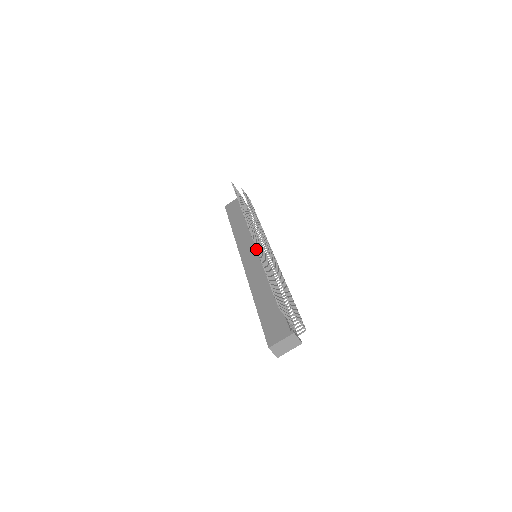
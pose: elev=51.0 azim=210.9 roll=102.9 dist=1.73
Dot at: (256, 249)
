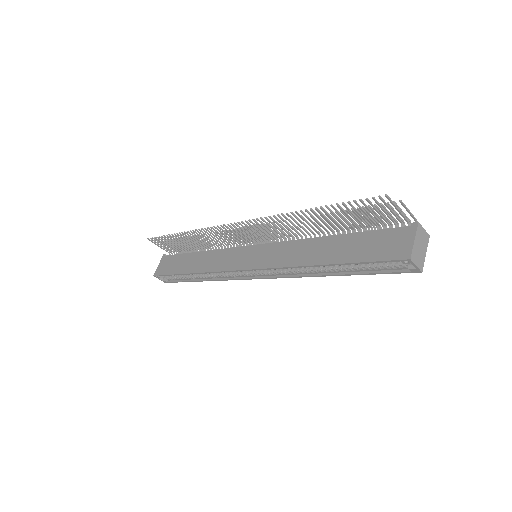
Dot at: (269, 217)
